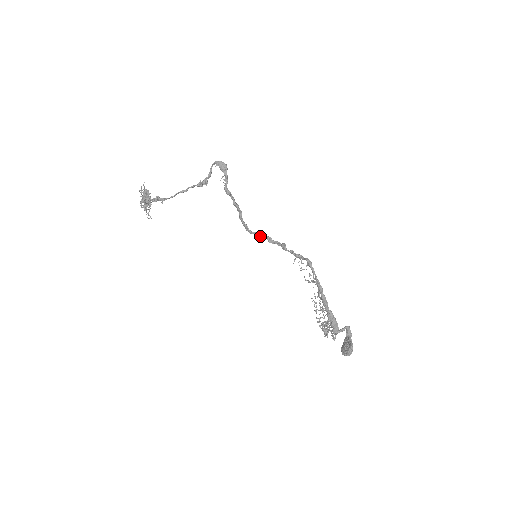
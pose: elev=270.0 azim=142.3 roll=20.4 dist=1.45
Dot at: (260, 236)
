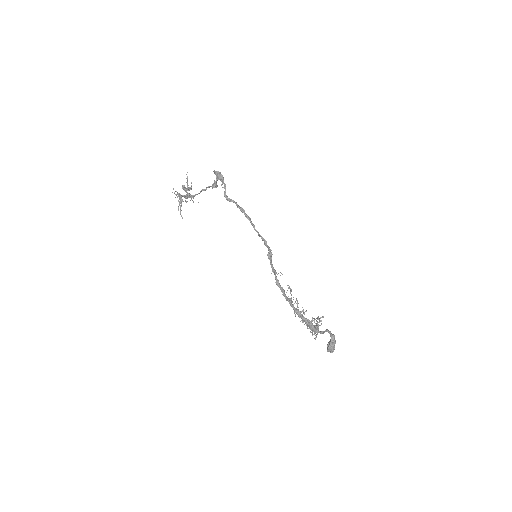
Dot at: occluded
